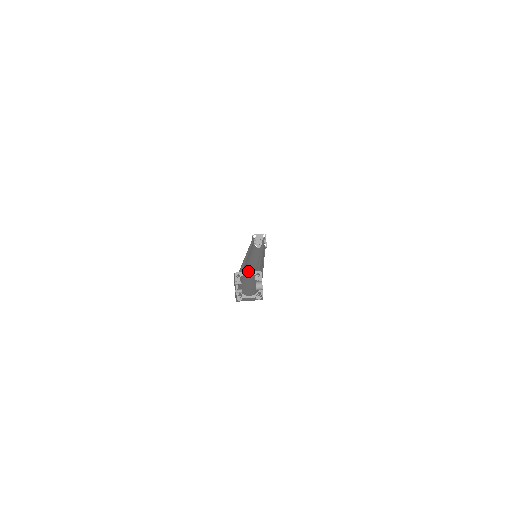
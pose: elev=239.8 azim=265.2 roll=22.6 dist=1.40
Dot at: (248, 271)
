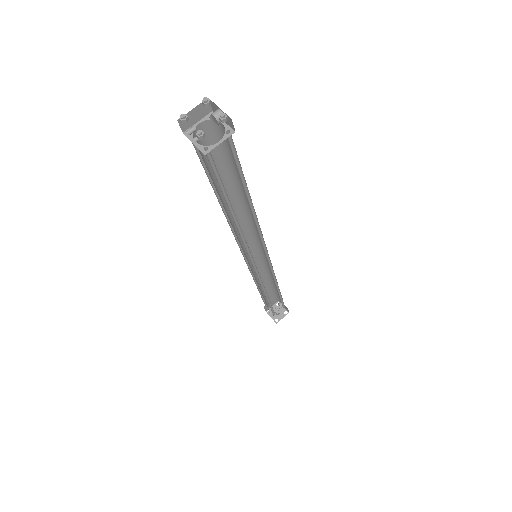
Dot at: (241, 232)
